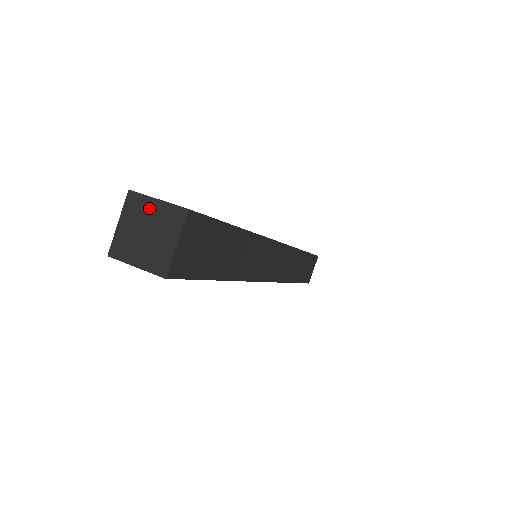
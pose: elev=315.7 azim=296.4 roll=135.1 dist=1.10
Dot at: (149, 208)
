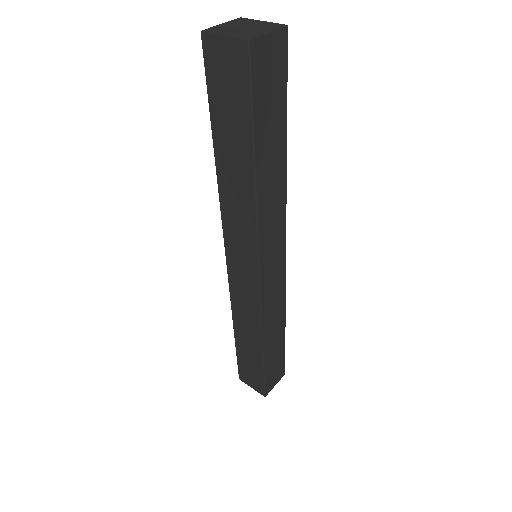
Dot at: (253, 22)
